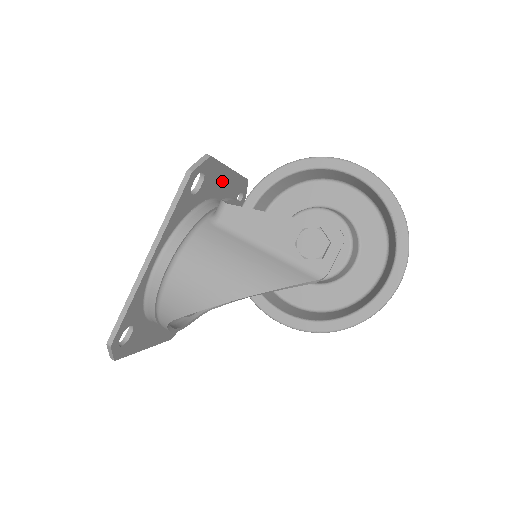
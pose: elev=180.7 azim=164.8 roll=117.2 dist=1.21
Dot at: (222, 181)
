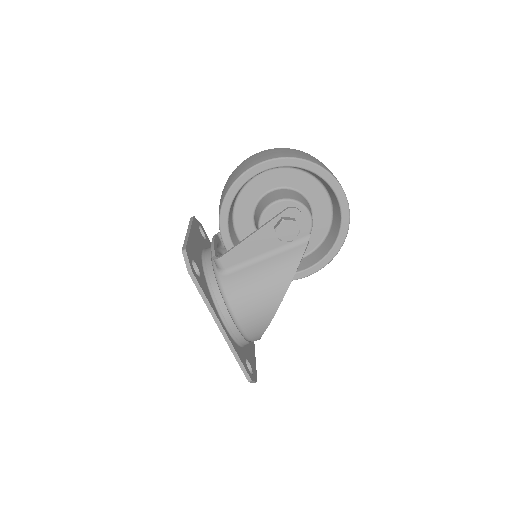
Dot at: (194, 244)
